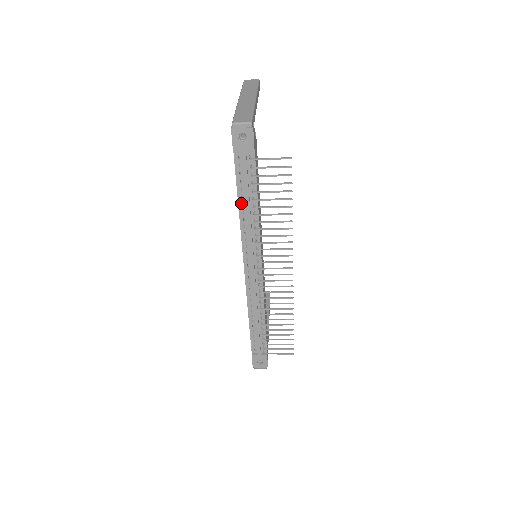
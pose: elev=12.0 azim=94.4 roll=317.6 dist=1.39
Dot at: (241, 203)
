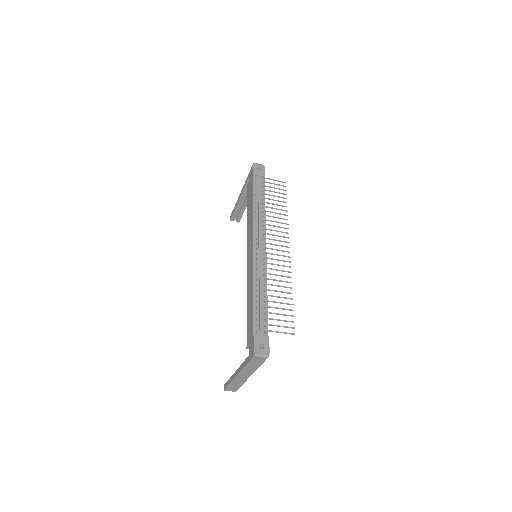
Dot at: (255, 202)
